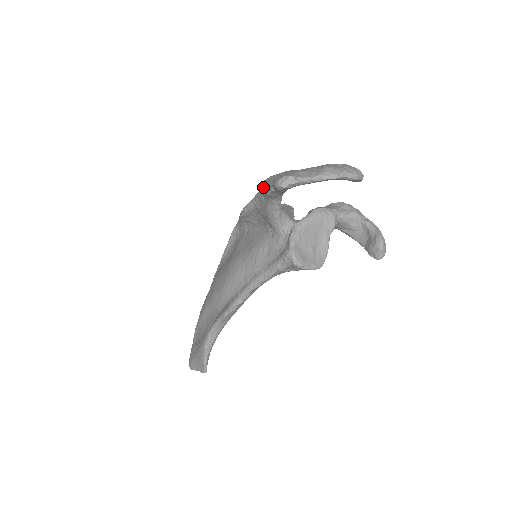
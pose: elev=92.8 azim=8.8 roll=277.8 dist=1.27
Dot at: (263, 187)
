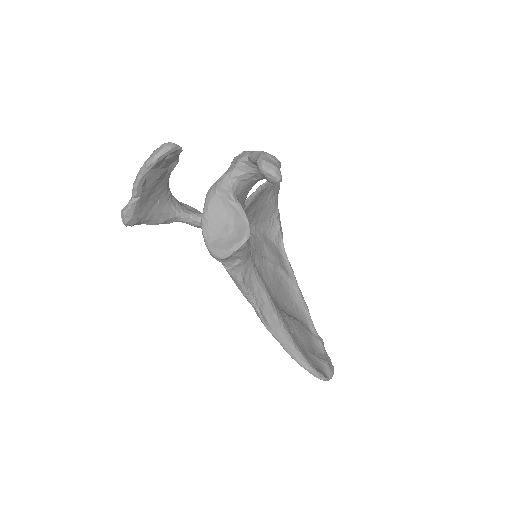
Dot at: occluded
